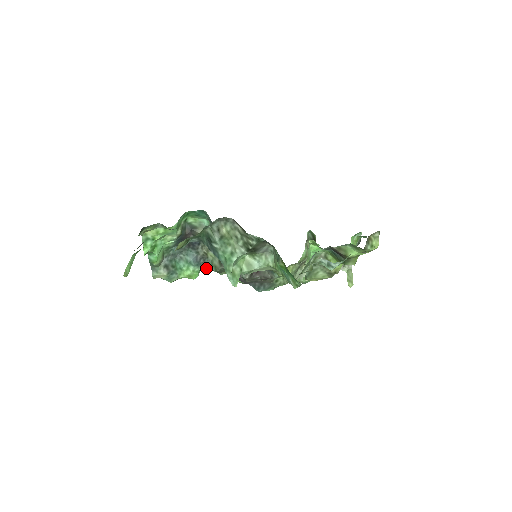
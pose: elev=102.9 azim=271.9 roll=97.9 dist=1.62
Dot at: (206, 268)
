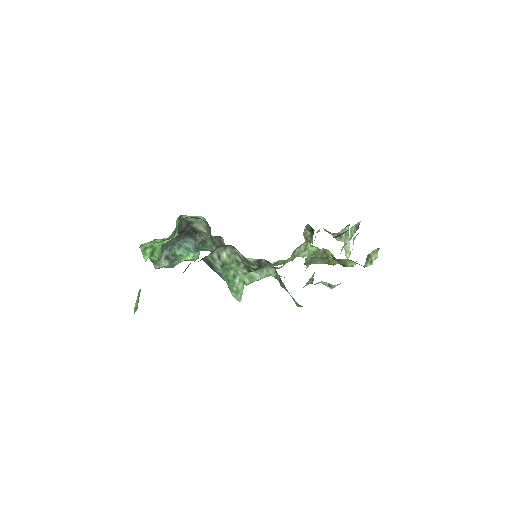
Dot at: (205, 250)
